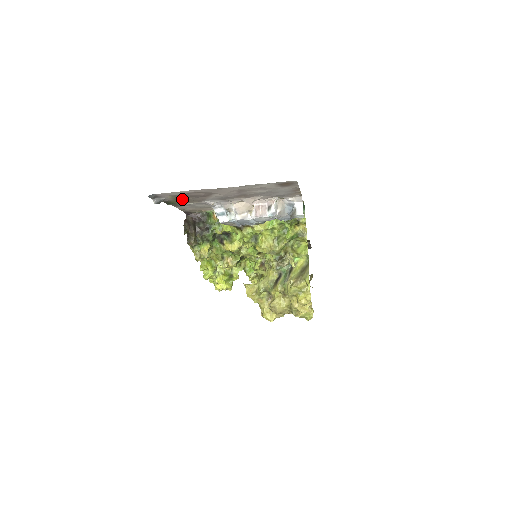
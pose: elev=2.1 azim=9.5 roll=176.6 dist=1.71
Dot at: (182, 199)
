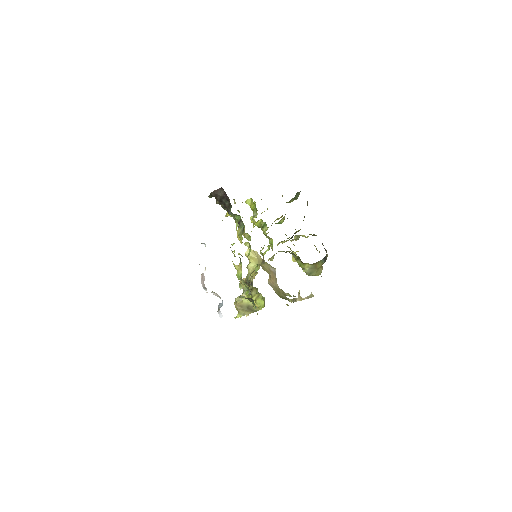
Dot at: occluded
